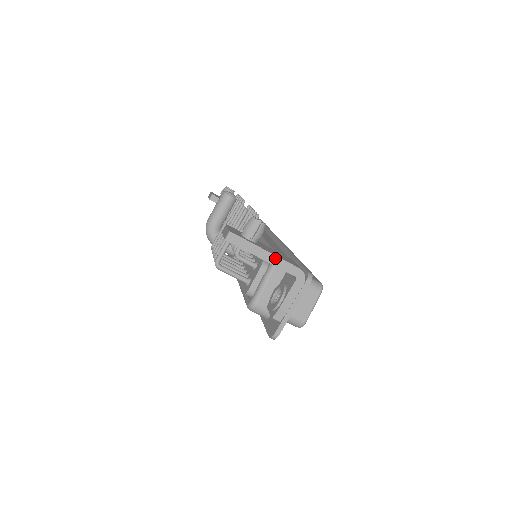
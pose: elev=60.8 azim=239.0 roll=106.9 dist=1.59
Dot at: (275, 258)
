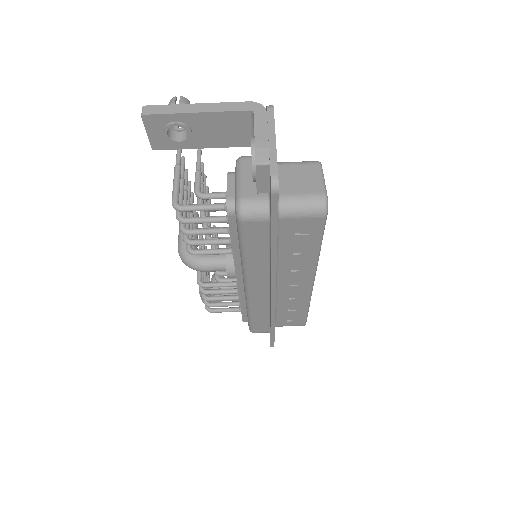
Dot at: (212, 105)
